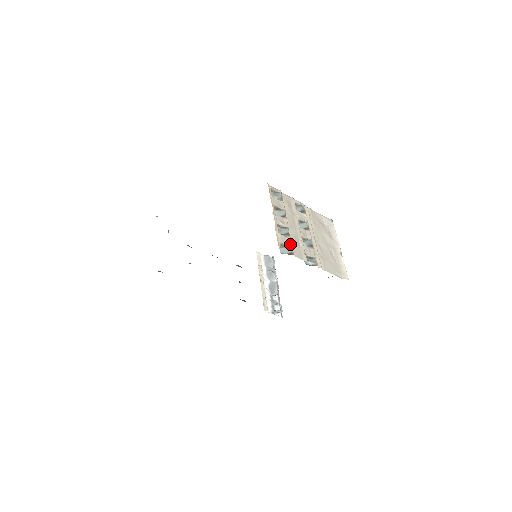
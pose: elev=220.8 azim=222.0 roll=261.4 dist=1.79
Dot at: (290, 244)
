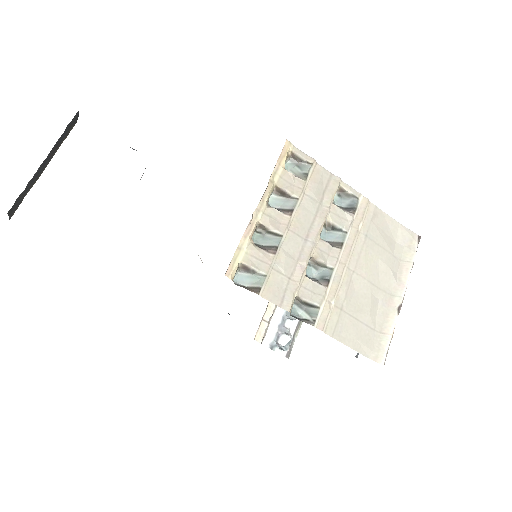
Dot at: (265, 270)
